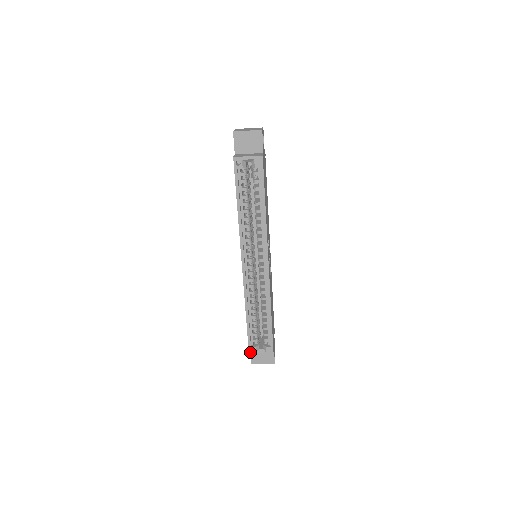
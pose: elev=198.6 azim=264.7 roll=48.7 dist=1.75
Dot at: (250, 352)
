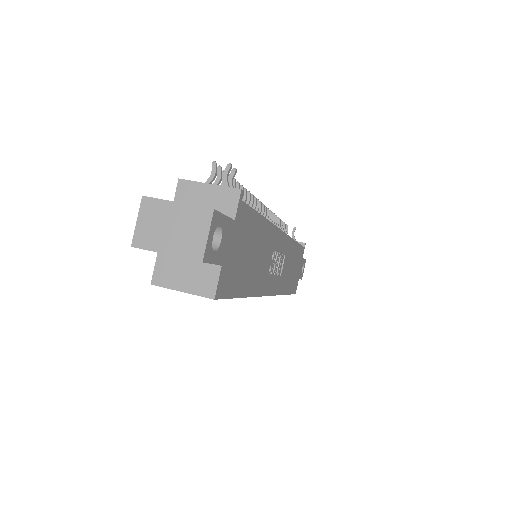
Dot at: occluded
